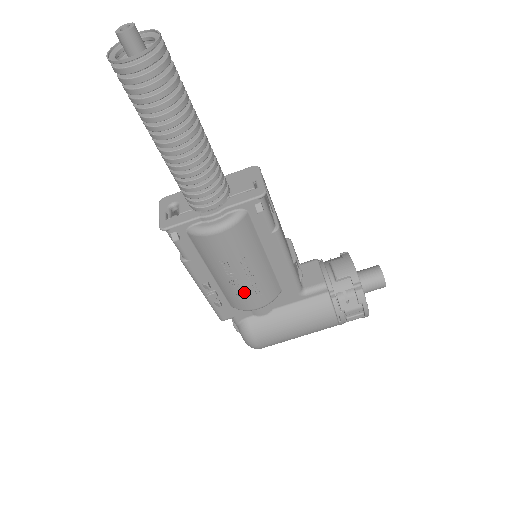
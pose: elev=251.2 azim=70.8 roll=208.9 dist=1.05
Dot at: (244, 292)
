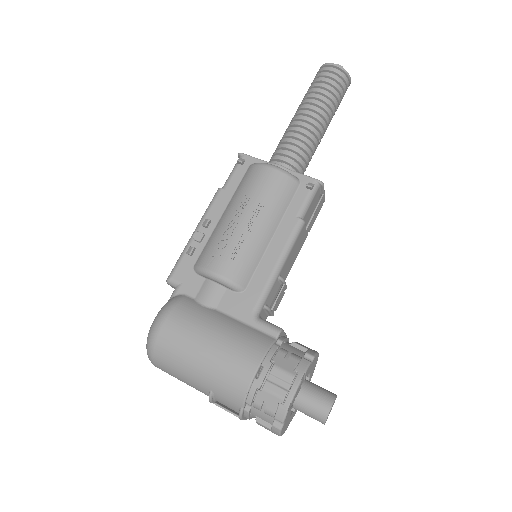
Dot at: (227, 242)
